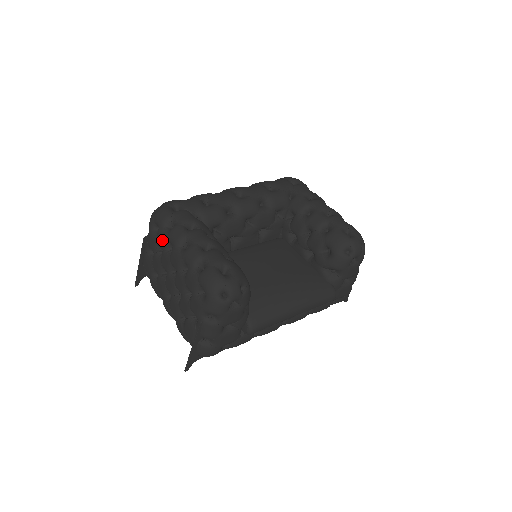
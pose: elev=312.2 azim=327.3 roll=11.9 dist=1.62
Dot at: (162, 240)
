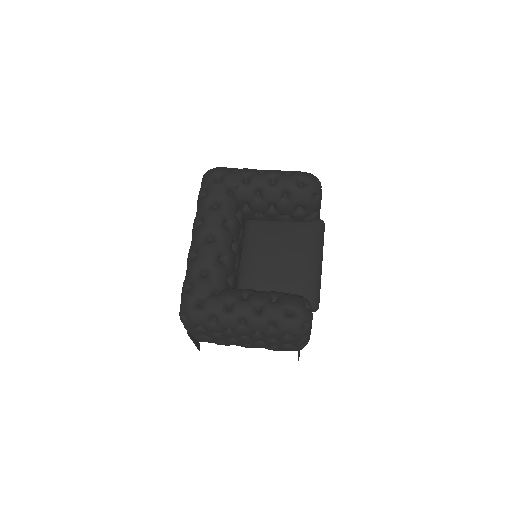
Dot at: (217, 331)
